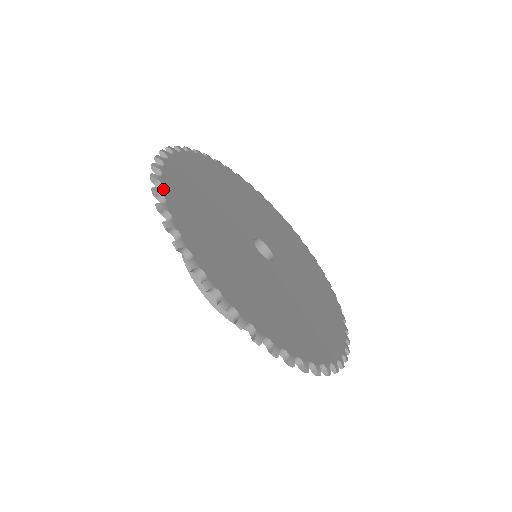
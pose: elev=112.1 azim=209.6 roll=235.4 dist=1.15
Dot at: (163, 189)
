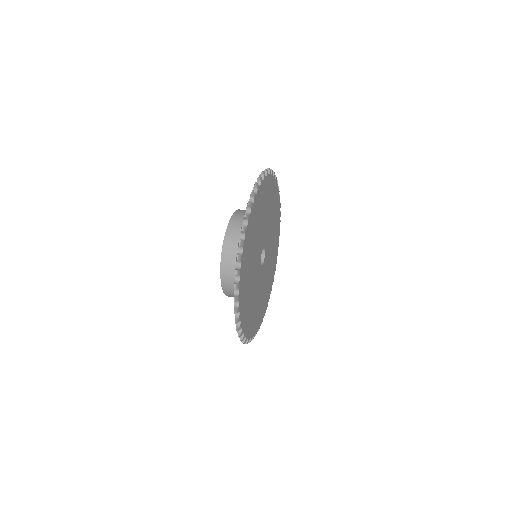
Dot at: (273, 176)
